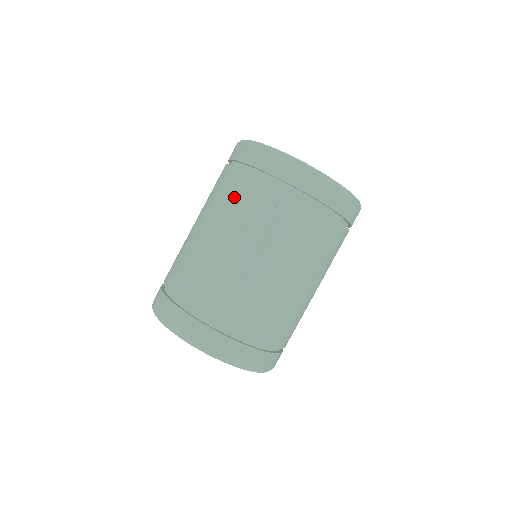
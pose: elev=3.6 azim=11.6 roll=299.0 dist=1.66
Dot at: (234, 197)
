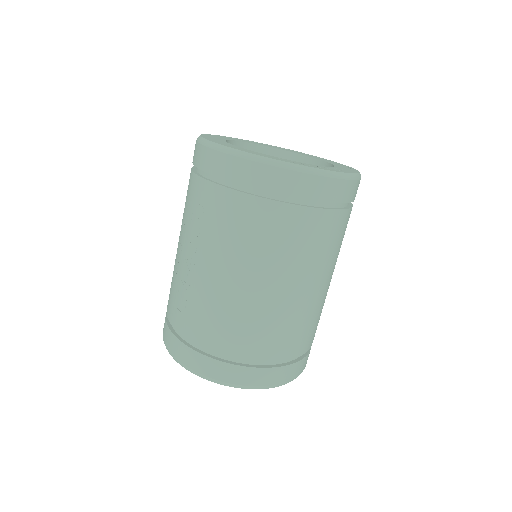
Dot at: occluded
